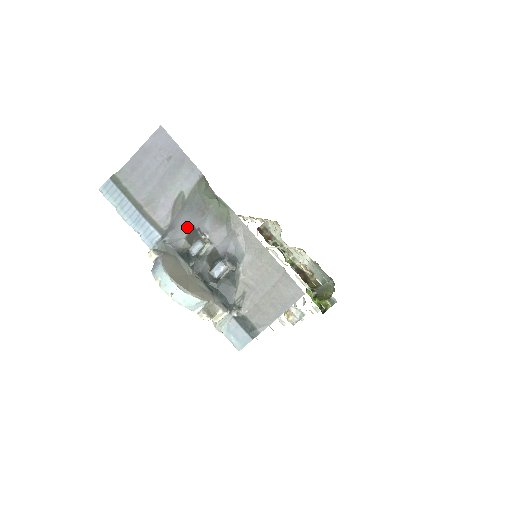
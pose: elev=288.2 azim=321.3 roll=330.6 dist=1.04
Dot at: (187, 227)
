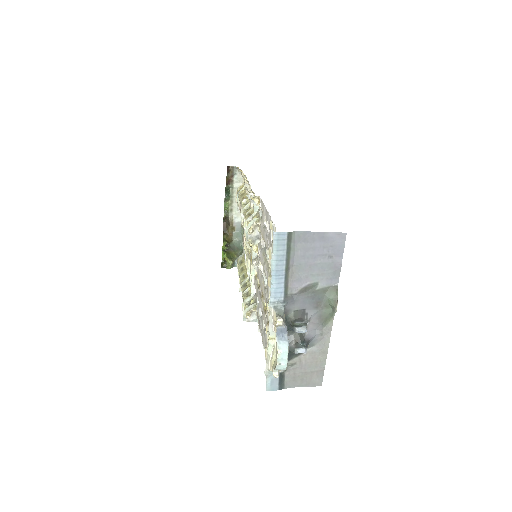
Dot at: (301, 306)
